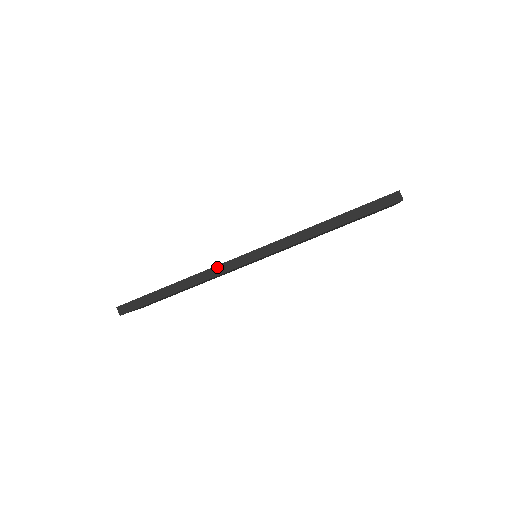
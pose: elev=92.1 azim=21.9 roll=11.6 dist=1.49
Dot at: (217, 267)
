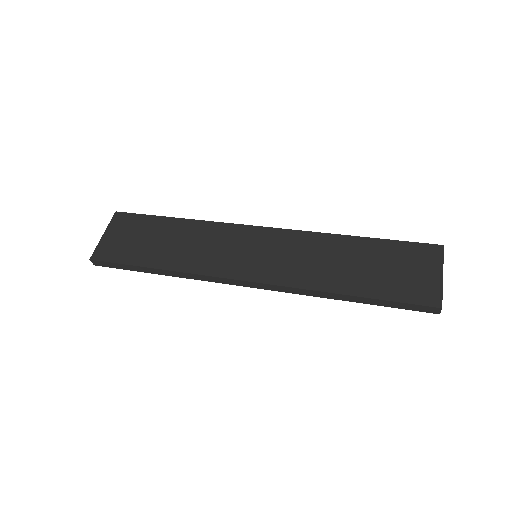
Dot at: (208, 277)
